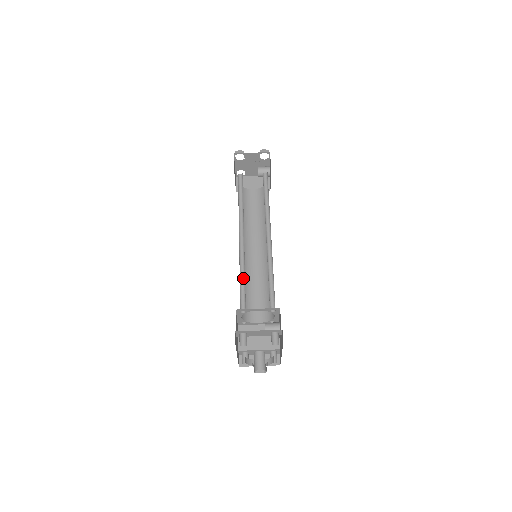
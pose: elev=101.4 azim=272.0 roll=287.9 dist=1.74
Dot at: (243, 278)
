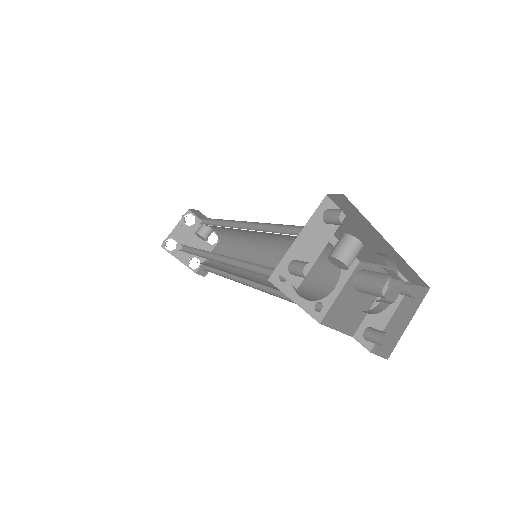
Dot at: (254, 269)
